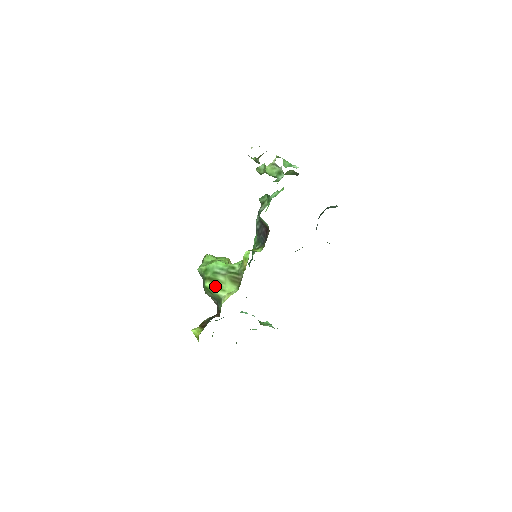
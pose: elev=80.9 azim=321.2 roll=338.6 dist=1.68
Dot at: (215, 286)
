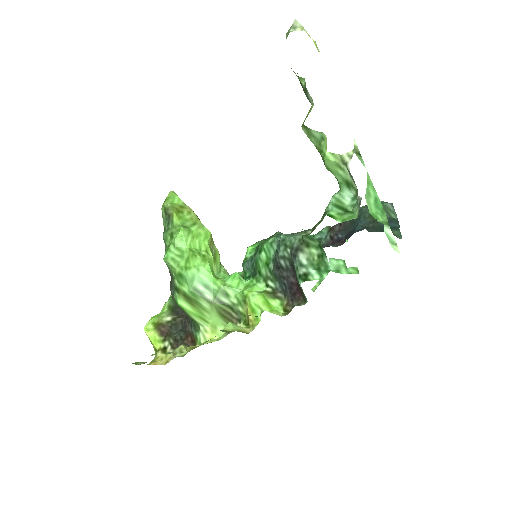
Dot at: (193, 310)
